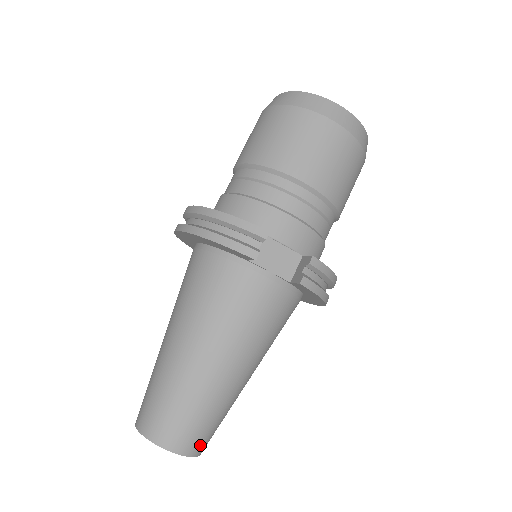
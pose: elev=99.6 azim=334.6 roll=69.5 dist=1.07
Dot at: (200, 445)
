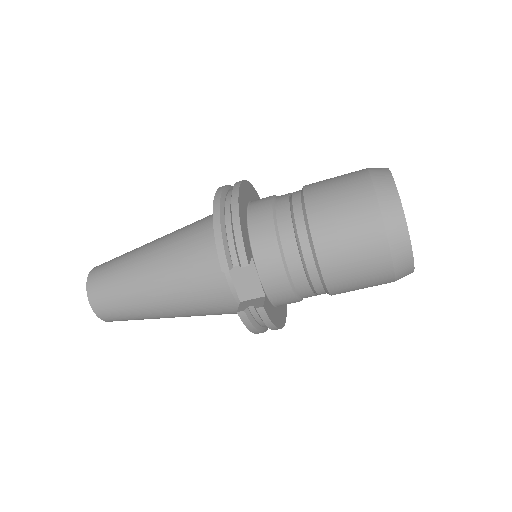
Dot at: (111, 319)
